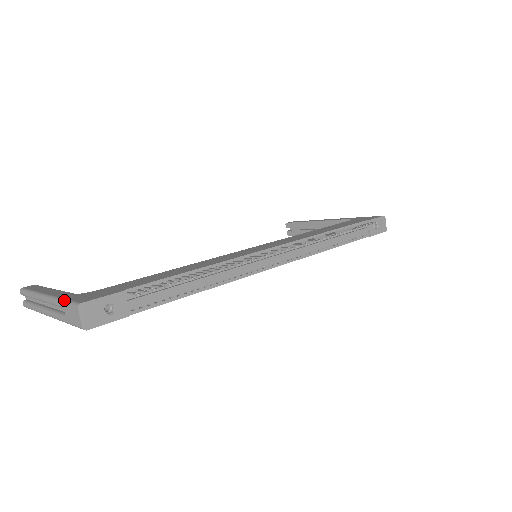
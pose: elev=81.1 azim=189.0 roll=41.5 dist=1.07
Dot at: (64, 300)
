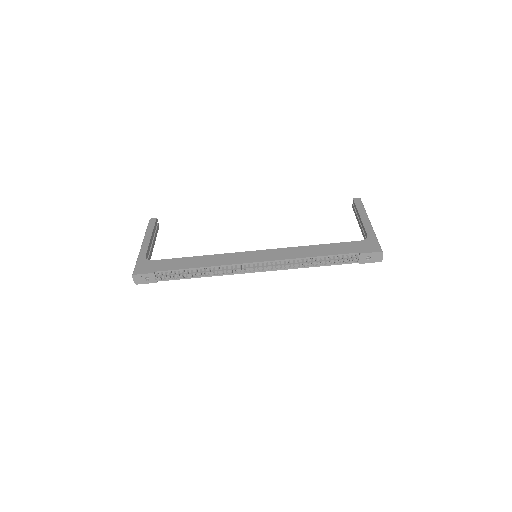
Dot at: (136, 262)
